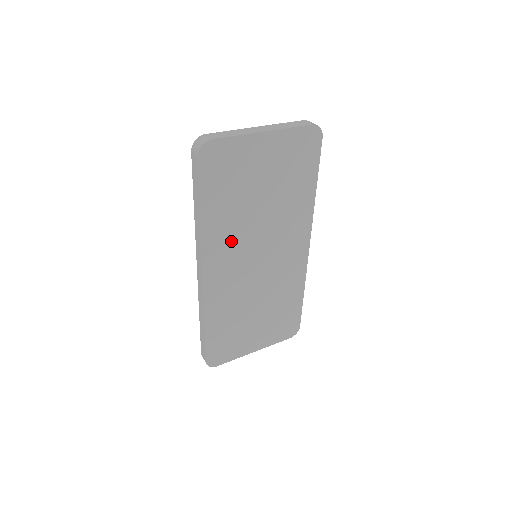
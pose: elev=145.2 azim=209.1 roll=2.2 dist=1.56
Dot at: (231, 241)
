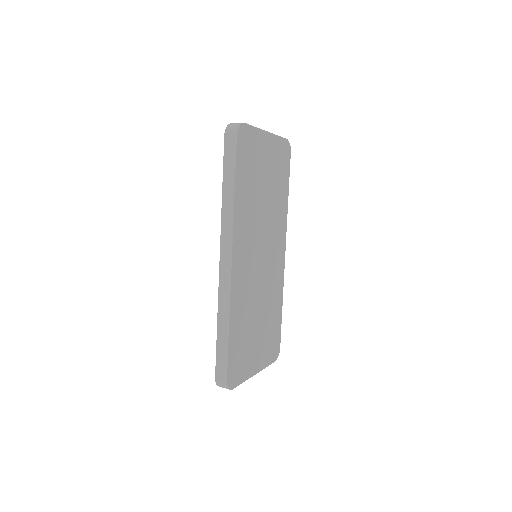
Dot at: (248, 229)
